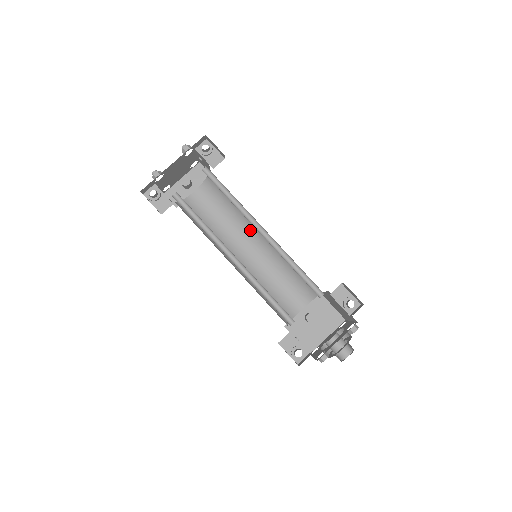
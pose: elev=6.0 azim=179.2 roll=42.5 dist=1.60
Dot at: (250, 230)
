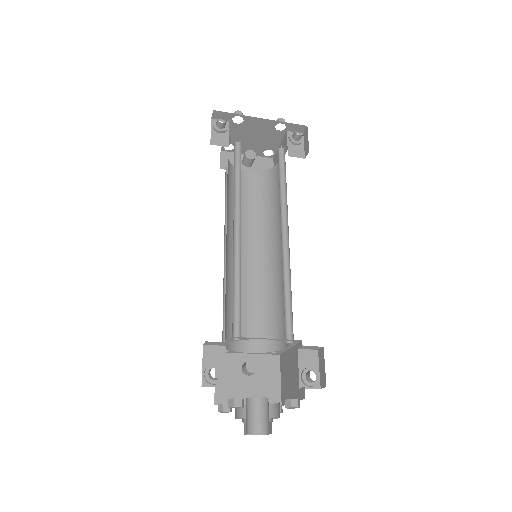
Dot at: (267, 239)
